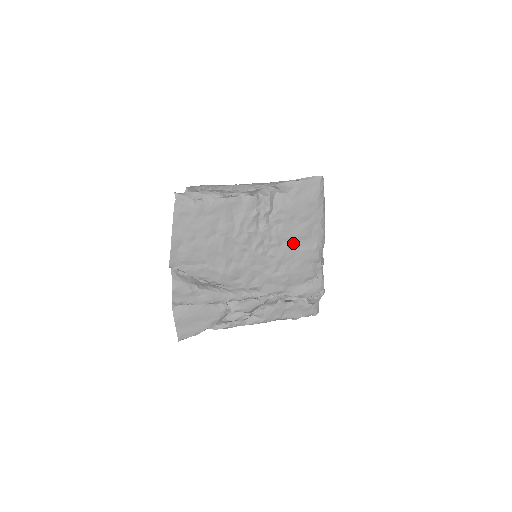
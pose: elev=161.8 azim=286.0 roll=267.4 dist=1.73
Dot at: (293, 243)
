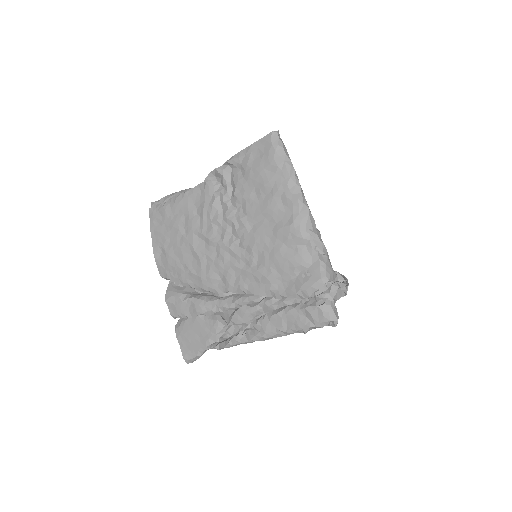
Dot at: (264, 224)
